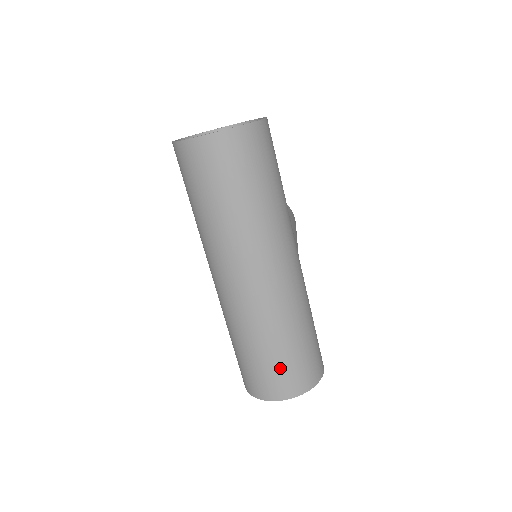
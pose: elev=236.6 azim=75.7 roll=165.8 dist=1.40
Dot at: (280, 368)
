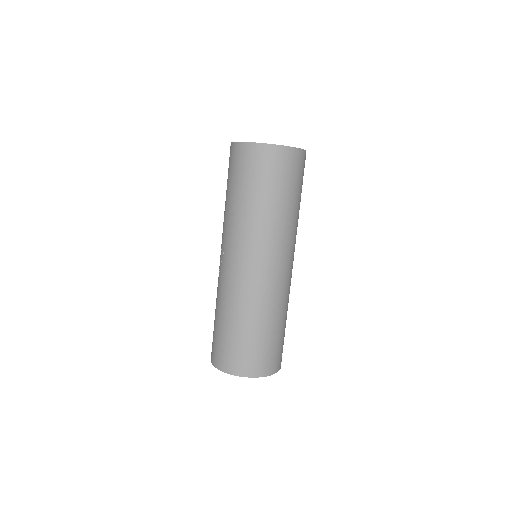
Dot at: (254, 347)
